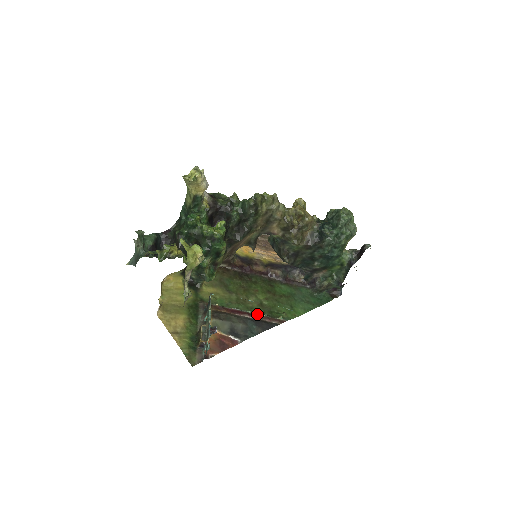
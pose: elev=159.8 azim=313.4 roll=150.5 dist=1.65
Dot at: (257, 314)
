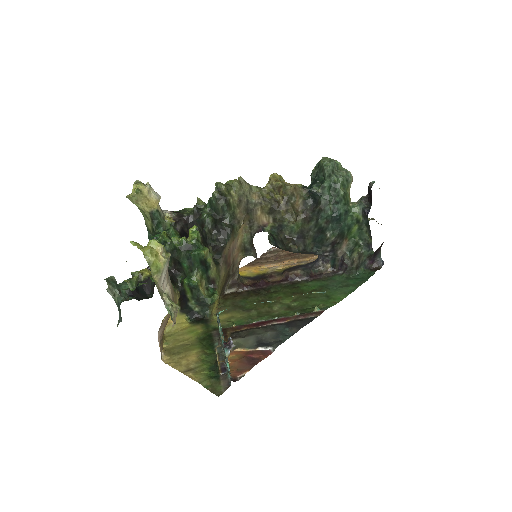
Dot at: (286, 317)
